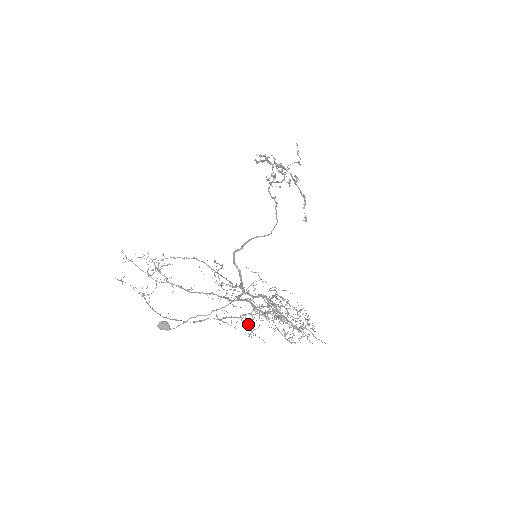
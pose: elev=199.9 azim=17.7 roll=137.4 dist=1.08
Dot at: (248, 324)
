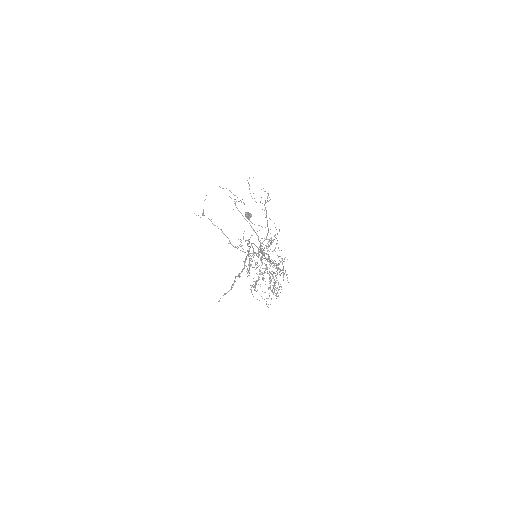
Dot at: occluded
